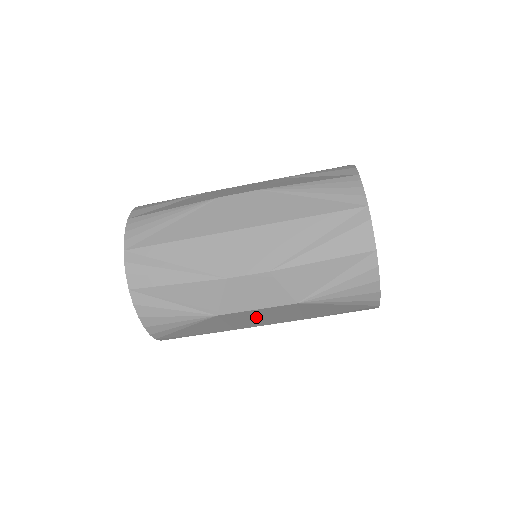
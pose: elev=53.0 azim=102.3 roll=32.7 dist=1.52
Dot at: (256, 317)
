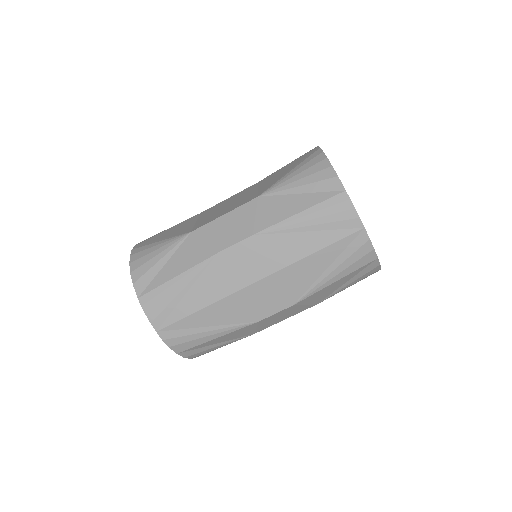
Dot at: occluded
